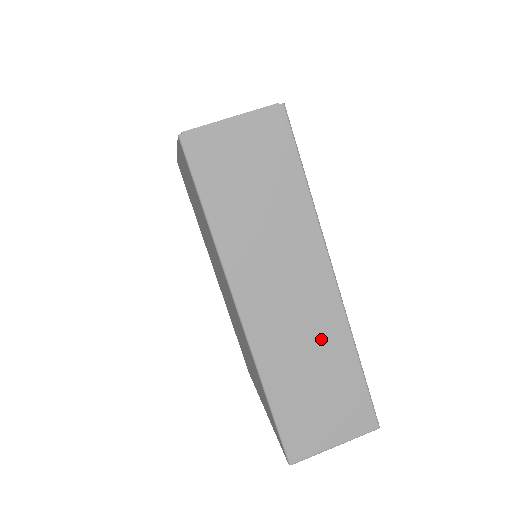
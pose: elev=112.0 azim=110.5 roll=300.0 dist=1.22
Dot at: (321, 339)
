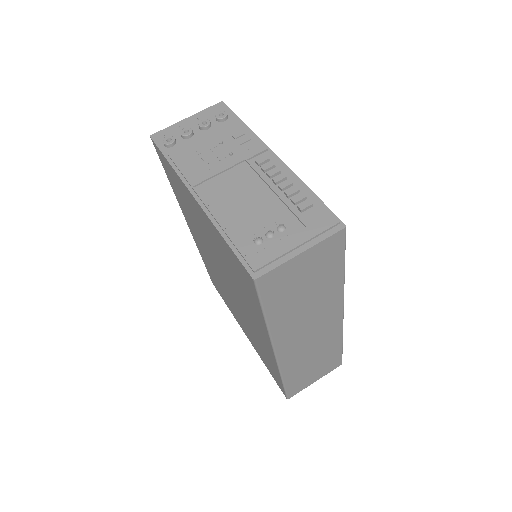
Dot at: (324, 345)
